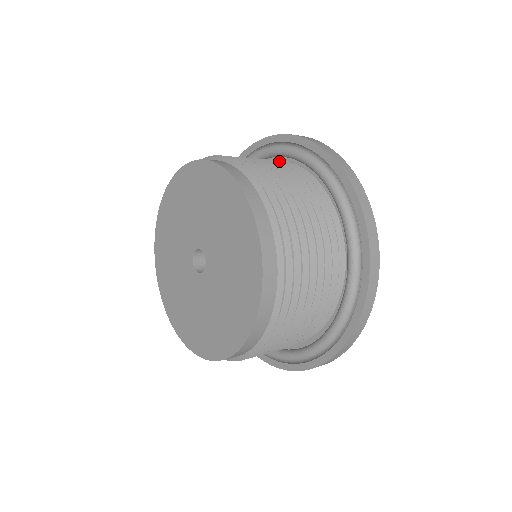
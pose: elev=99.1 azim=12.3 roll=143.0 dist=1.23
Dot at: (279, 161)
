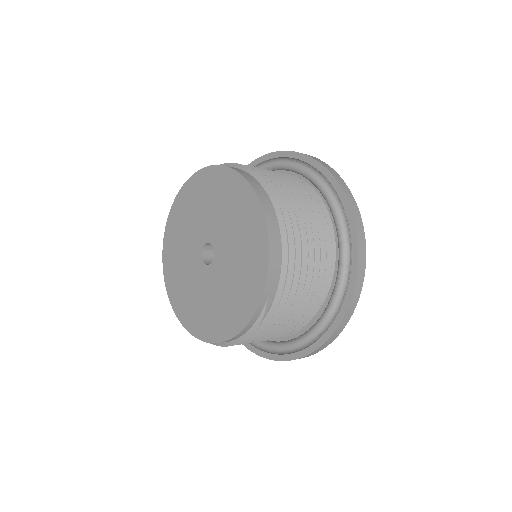
Dot at: occluded
